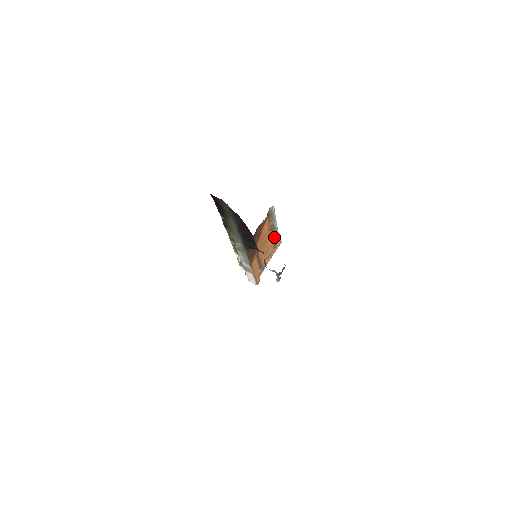
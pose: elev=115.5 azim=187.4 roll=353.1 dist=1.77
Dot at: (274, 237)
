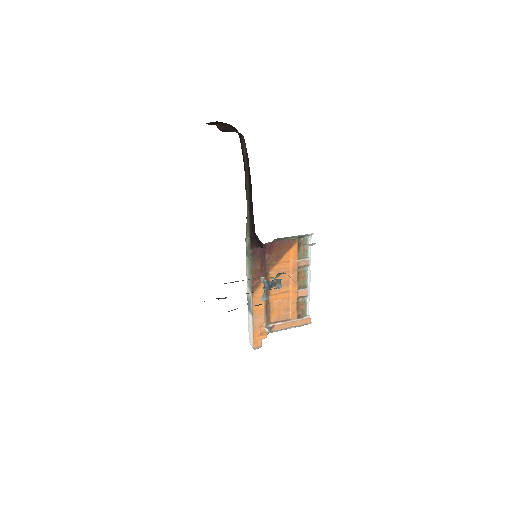
Dot at: (302, 300)
